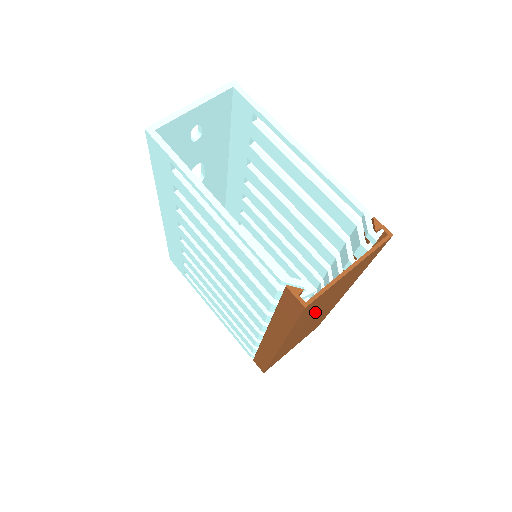
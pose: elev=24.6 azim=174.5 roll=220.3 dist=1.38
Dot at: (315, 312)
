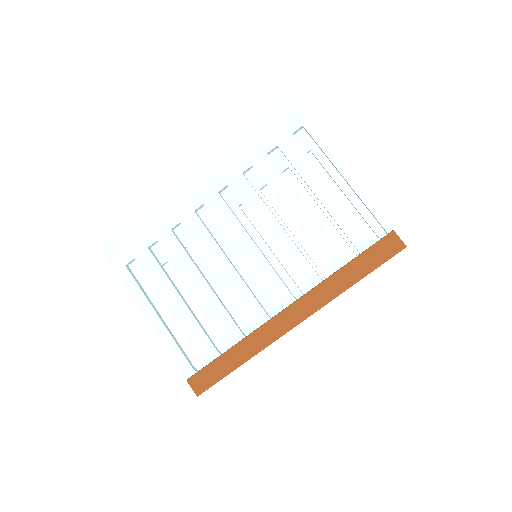
Dot at: occluded
